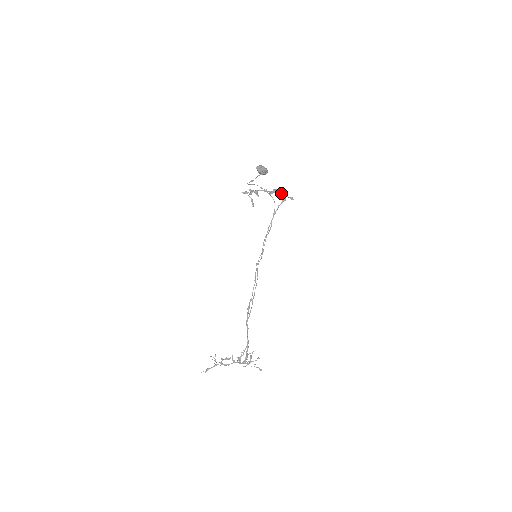
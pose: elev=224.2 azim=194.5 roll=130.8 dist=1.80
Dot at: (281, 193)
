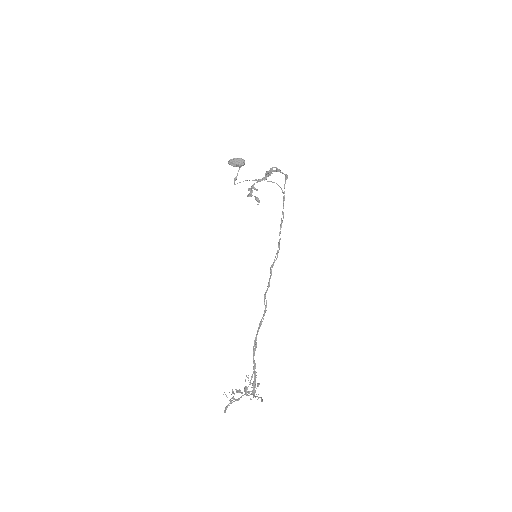
Dot at: (268, 172)
